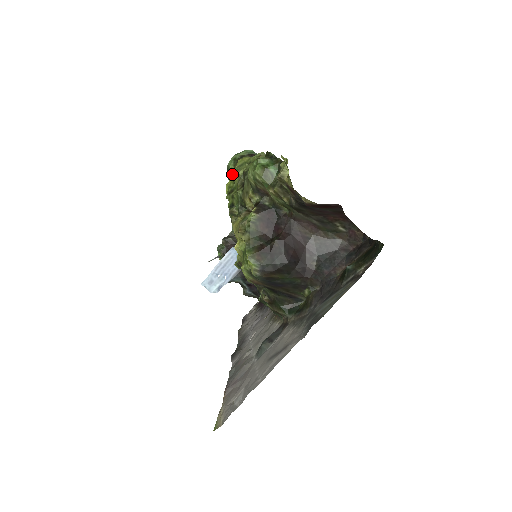
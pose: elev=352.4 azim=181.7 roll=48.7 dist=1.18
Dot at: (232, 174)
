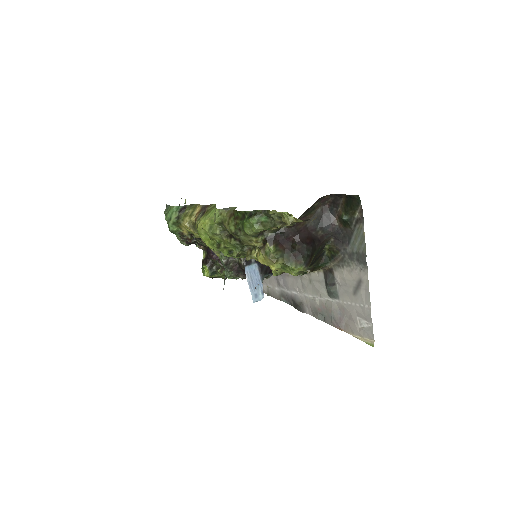
Dot at: (180, 232)
